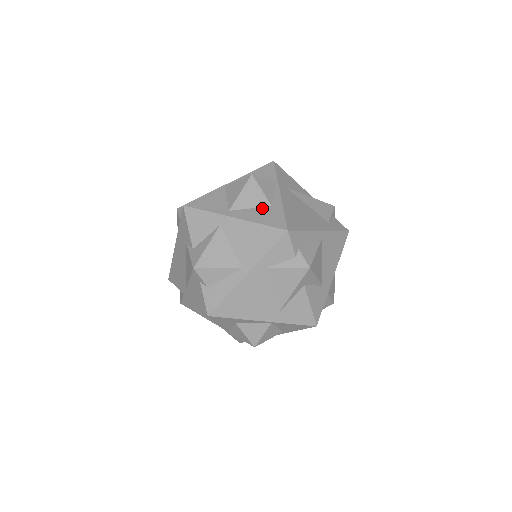
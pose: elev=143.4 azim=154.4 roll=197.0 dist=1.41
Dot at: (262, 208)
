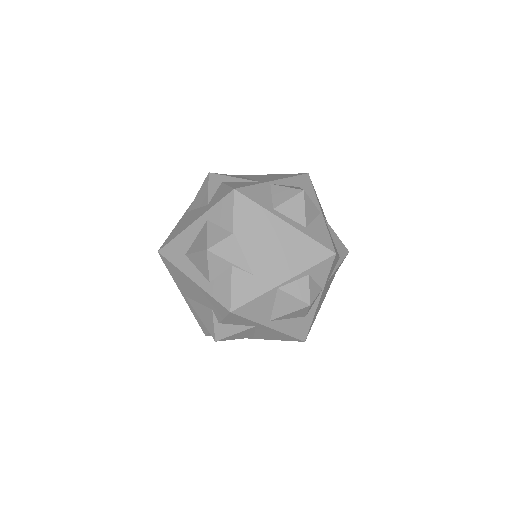
Dot at: (298, 319)
